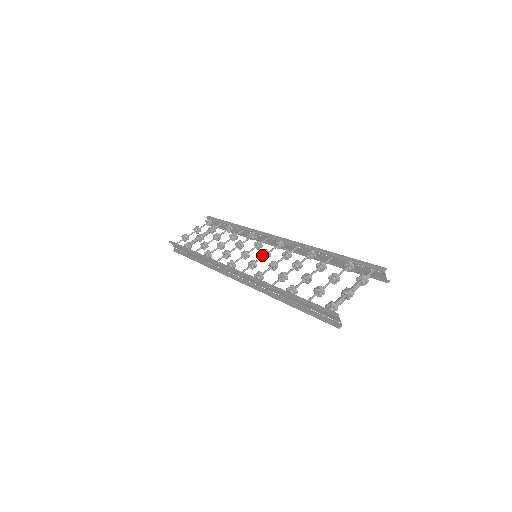
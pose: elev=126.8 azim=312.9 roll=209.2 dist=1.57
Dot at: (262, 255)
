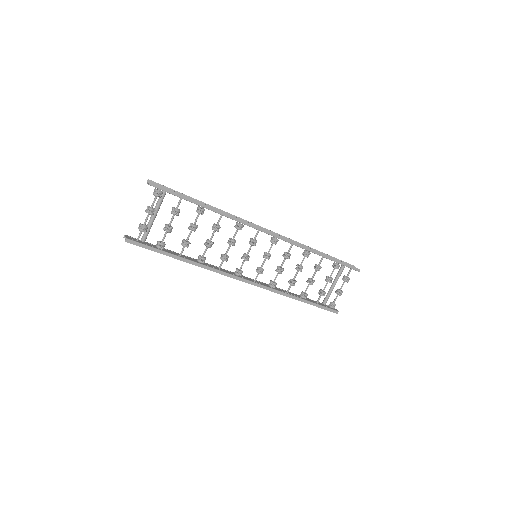
Dot at: occluded
